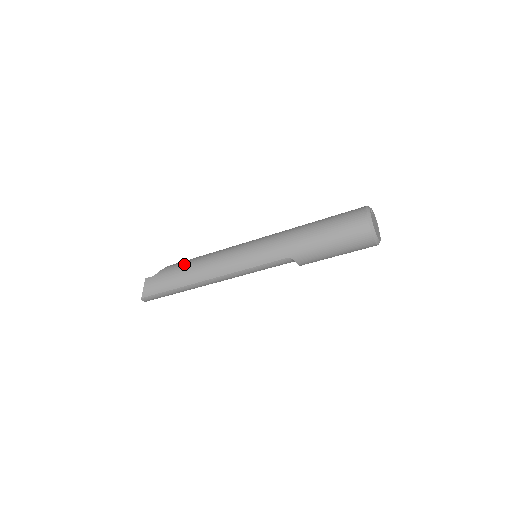
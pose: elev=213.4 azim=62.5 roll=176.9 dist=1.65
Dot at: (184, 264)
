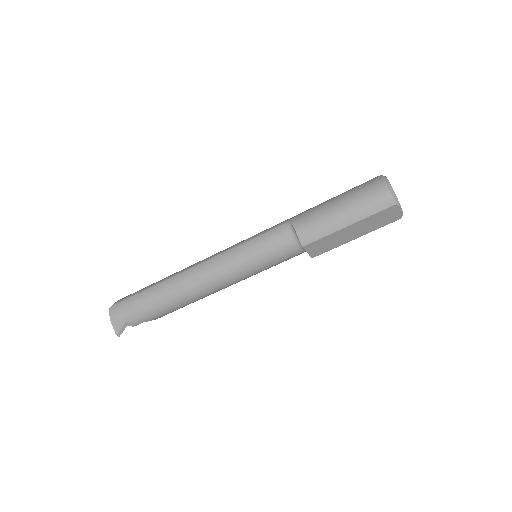
Dot at: occluded
